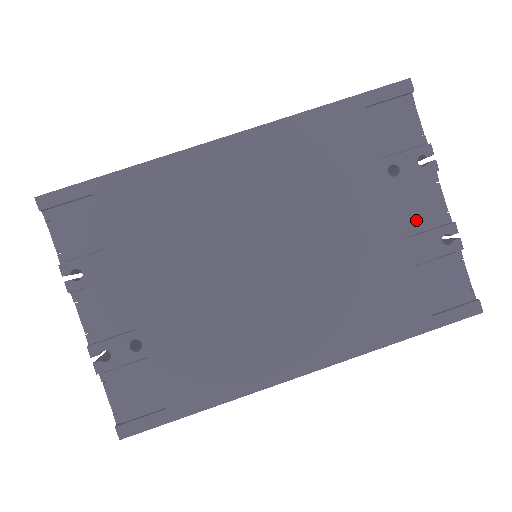
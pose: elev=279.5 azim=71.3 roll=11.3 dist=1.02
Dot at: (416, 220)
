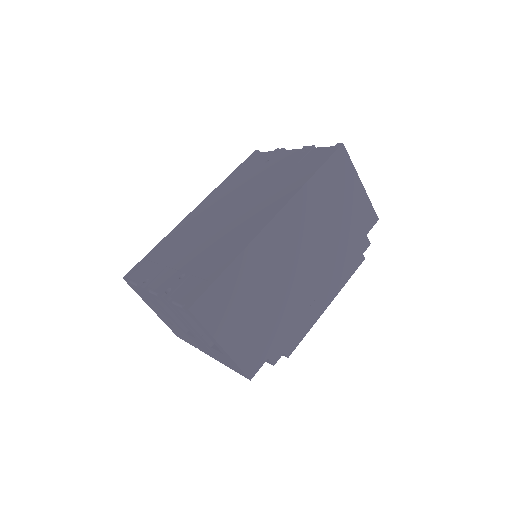
Dot at: (287, 159)
